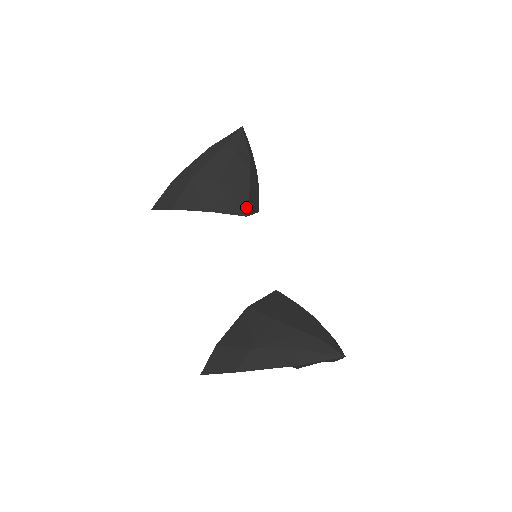
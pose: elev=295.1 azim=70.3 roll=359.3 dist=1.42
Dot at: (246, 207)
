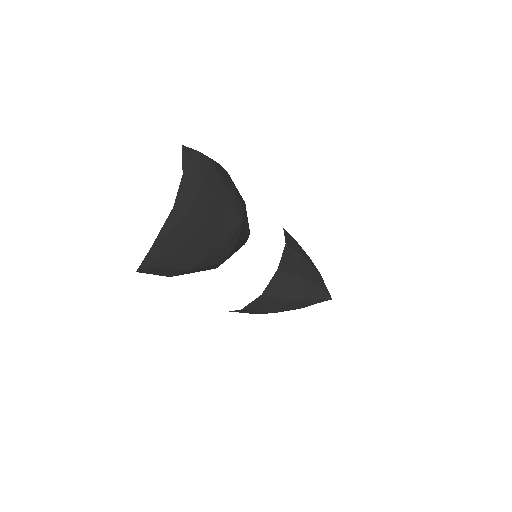
Dot at: occluded
